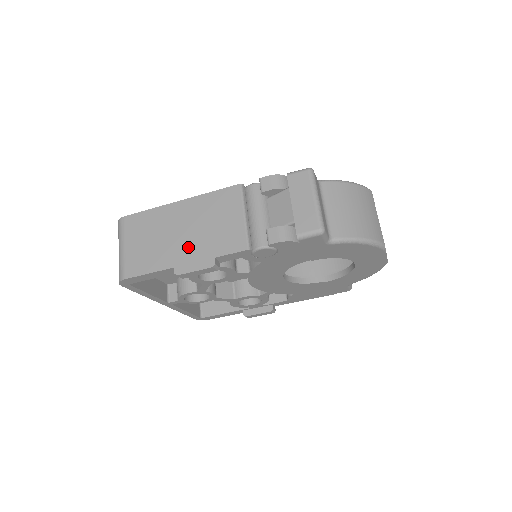
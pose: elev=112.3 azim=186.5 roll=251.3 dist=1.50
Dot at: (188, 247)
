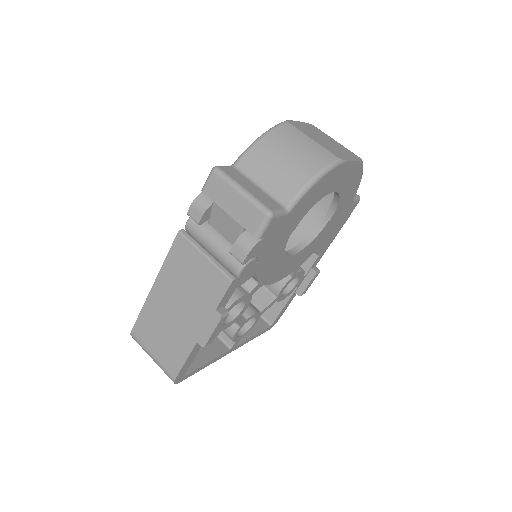
Dot at: (191, 318)
